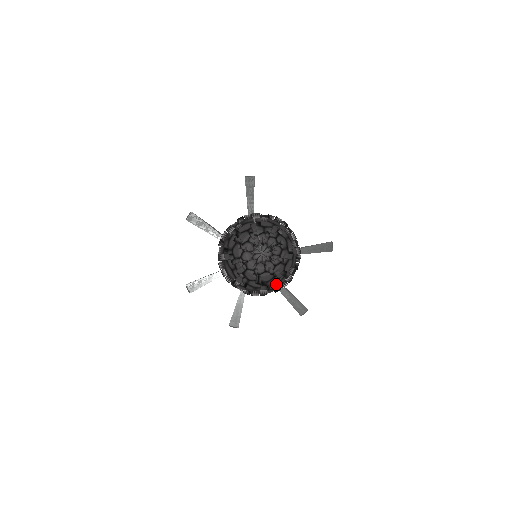
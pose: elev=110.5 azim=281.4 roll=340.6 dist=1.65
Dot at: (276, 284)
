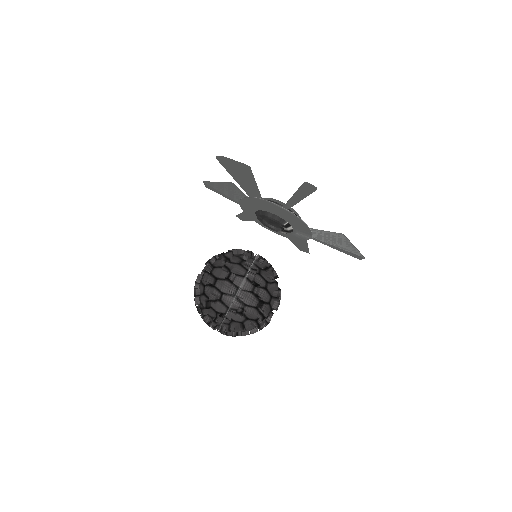
Dot at: occluded
